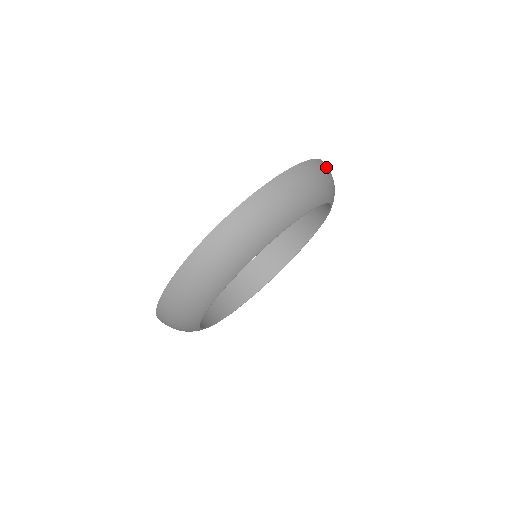
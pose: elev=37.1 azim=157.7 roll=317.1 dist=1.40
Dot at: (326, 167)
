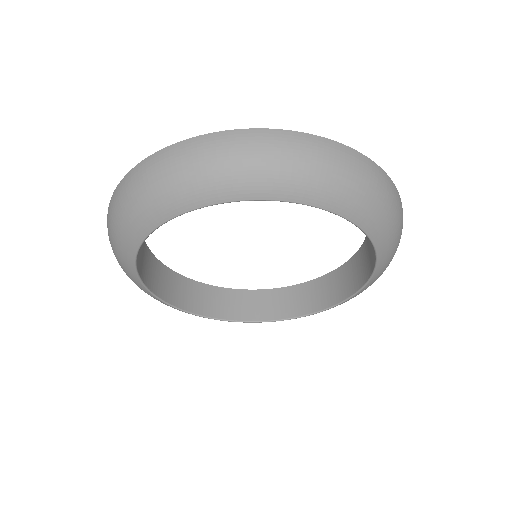
Dot at: occluded
